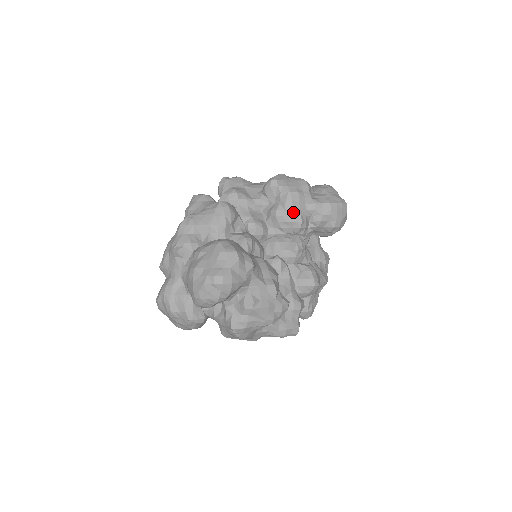
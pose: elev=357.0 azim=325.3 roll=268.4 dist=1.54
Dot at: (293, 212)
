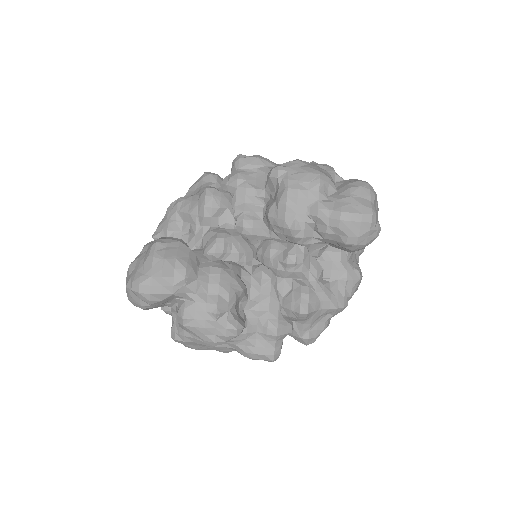
Dot at: (286, 215)
